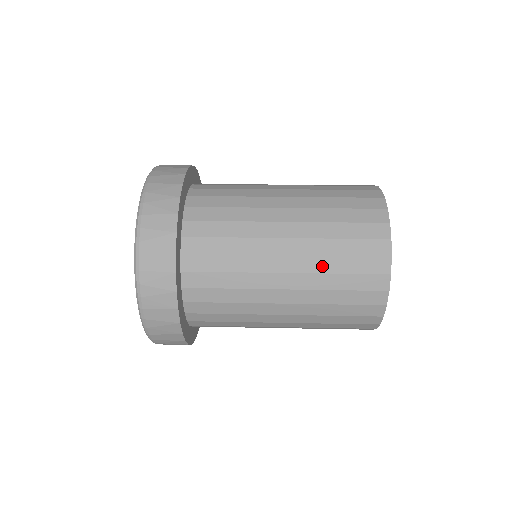
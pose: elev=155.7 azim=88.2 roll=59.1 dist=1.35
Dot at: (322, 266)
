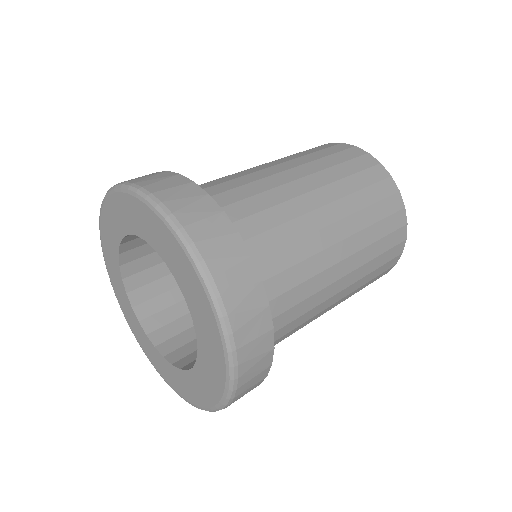
Dot at: occluded
